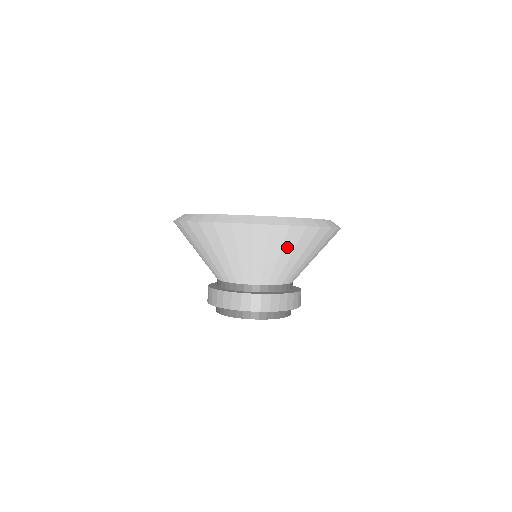
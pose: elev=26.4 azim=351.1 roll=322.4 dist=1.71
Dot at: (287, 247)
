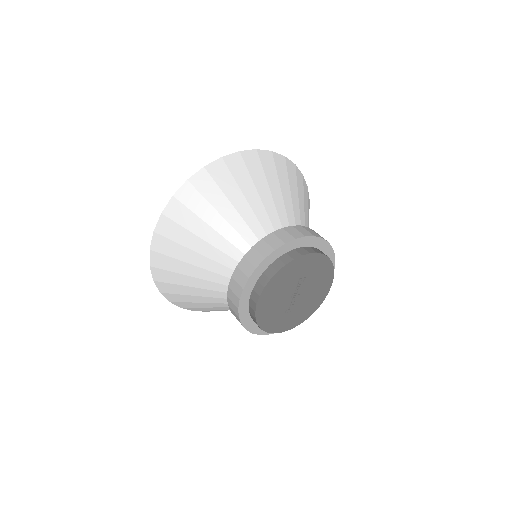
Dot at: (270, 177)
